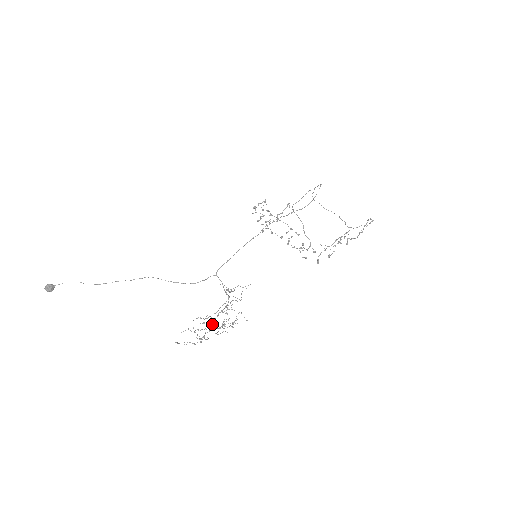
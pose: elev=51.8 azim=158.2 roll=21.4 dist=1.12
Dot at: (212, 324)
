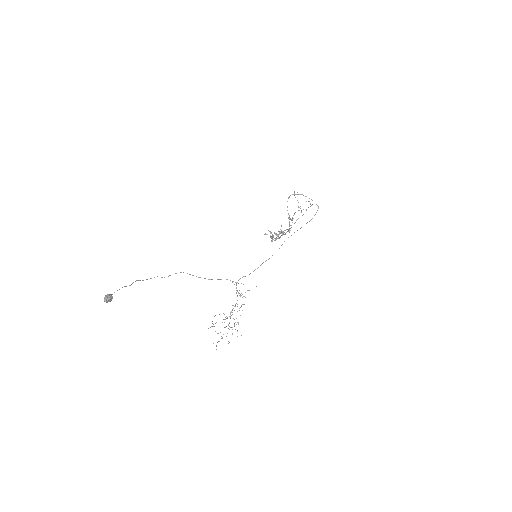
Dot at: occluded
